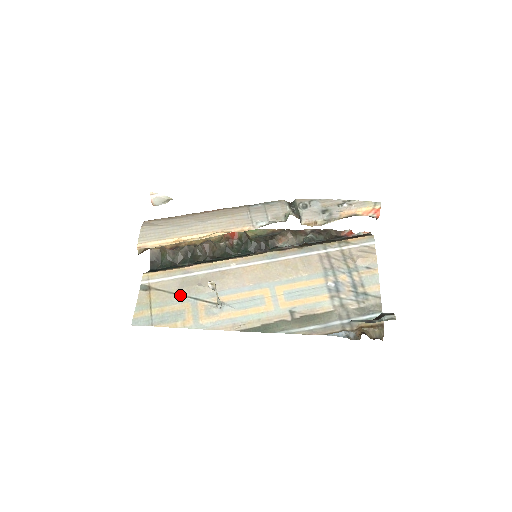
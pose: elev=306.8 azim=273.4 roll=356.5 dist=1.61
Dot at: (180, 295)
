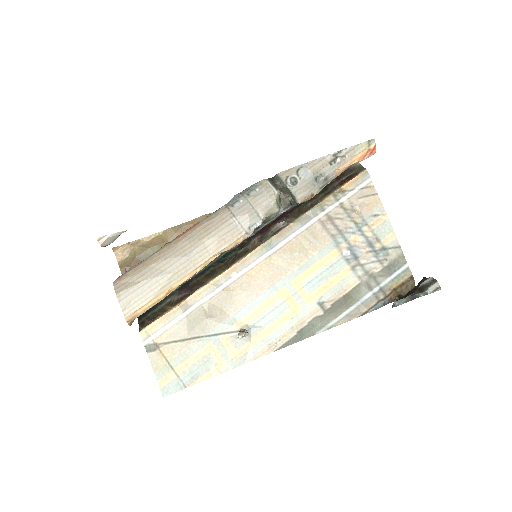
Dot at: (195, 338)
